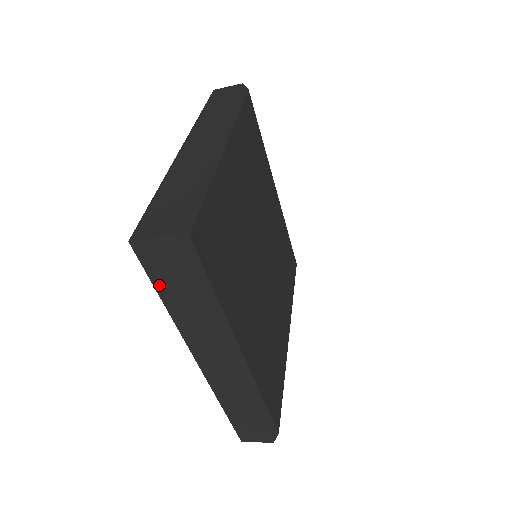
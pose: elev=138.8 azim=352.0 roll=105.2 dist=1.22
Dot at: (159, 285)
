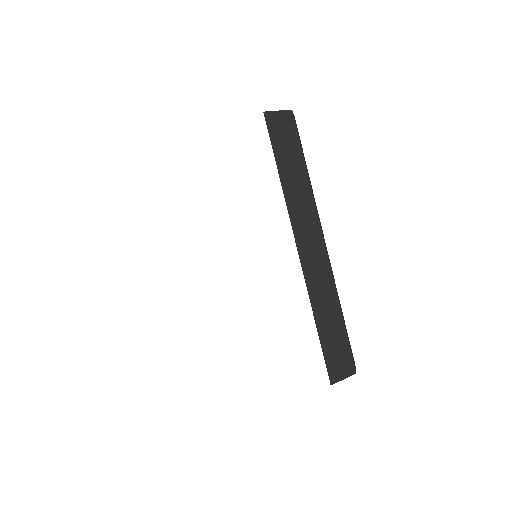
Dot at: occluded
